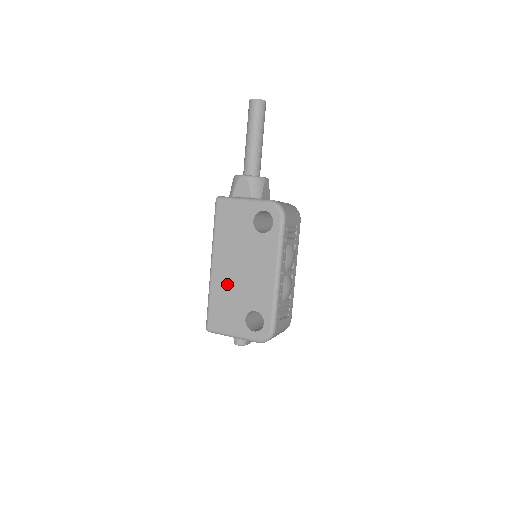
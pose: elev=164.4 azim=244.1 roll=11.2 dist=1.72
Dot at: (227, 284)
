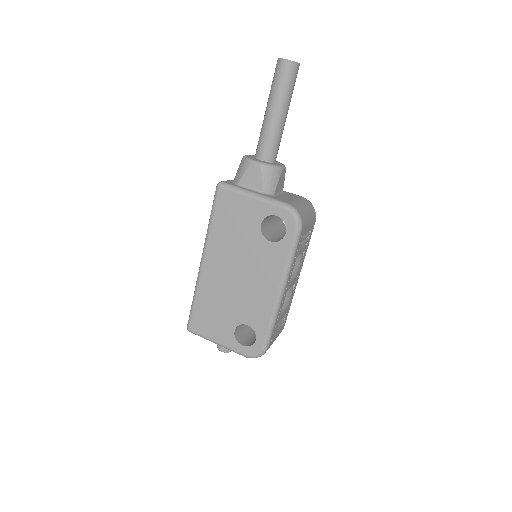
Dot at: (218, 288)
